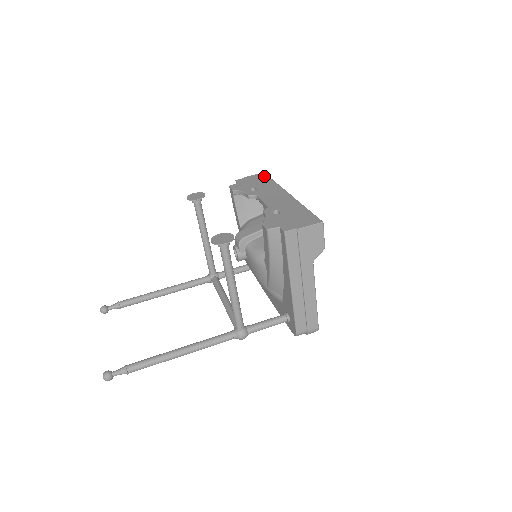
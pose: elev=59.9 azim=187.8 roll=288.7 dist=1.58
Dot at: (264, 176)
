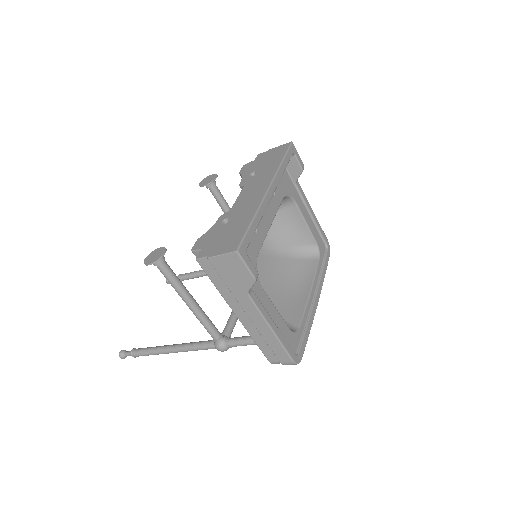
Dot at: (283, 149)
